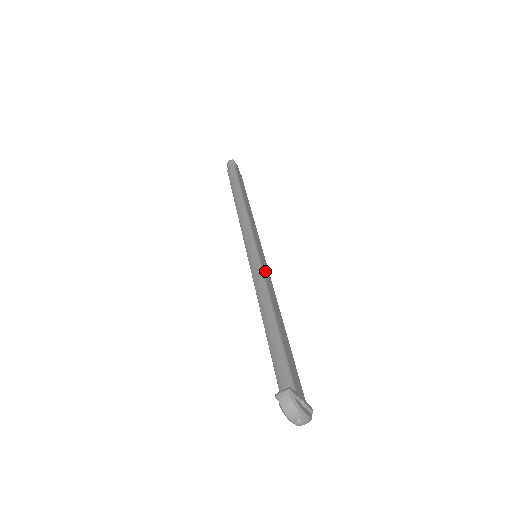
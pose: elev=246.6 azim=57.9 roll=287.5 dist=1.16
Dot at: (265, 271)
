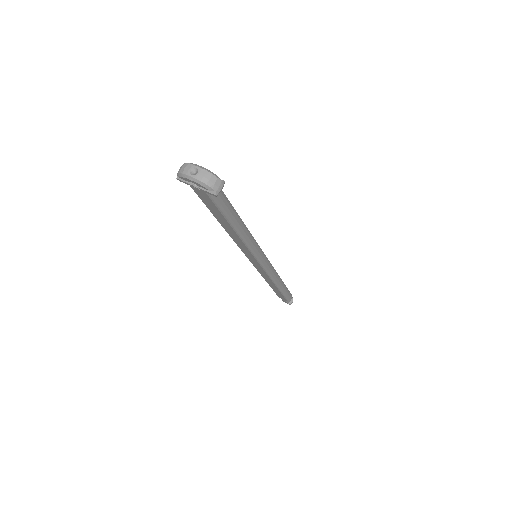
Dot at: occluded
